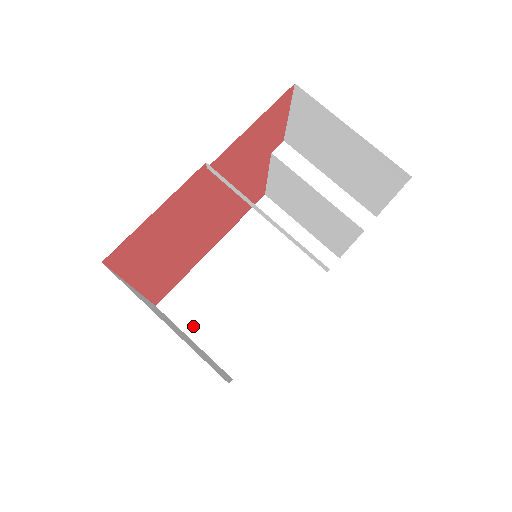
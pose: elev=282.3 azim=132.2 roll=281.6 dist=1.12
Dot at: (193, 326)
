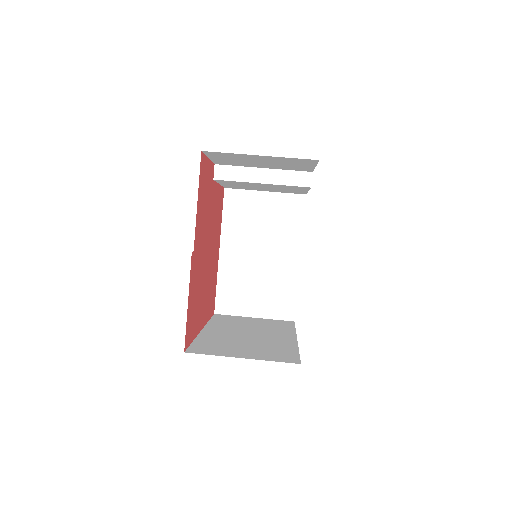
Dot at: (246, 309)
